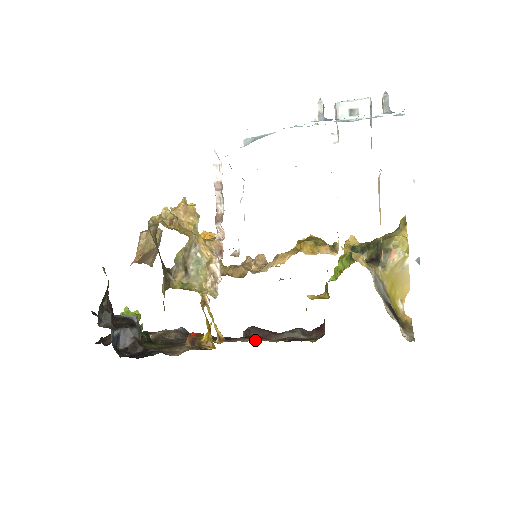
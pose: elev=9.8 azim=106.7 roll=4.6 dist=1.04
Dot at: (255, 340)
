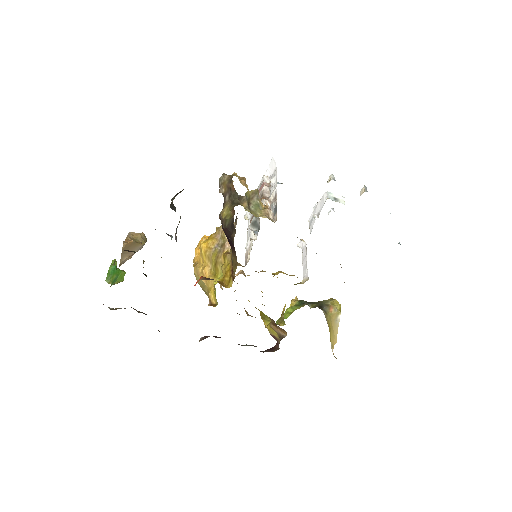
Dot at: occluded
